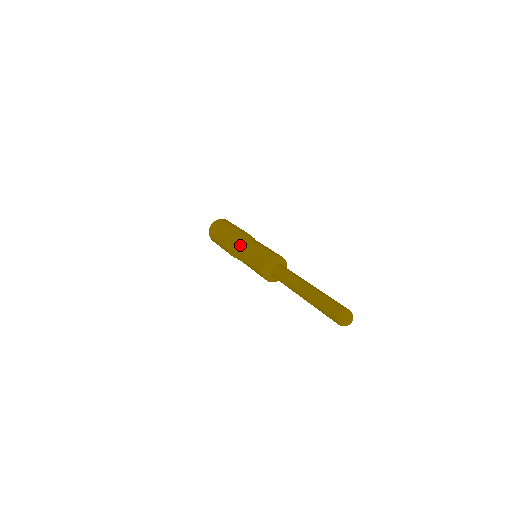
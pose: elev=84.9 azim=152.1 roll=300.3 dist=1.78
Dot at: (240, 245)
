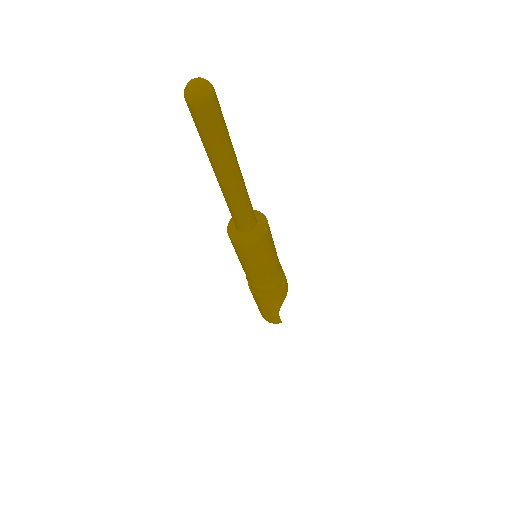
Dot at: occluded
